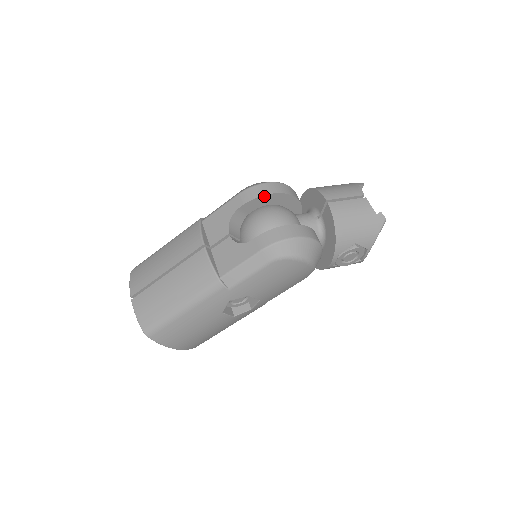
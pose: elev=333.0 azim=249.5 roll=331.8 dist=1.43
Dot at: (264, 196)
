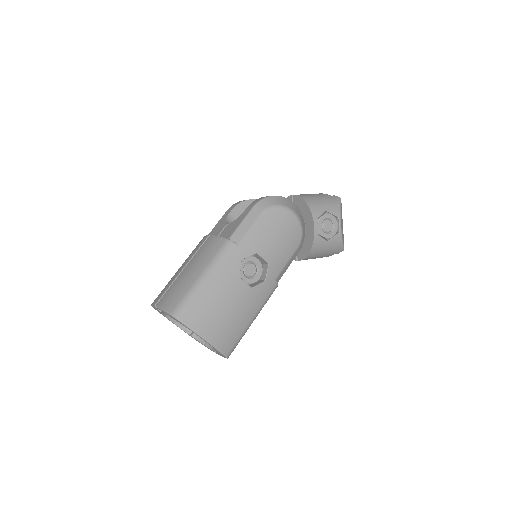
Dot at: (246, 202)
